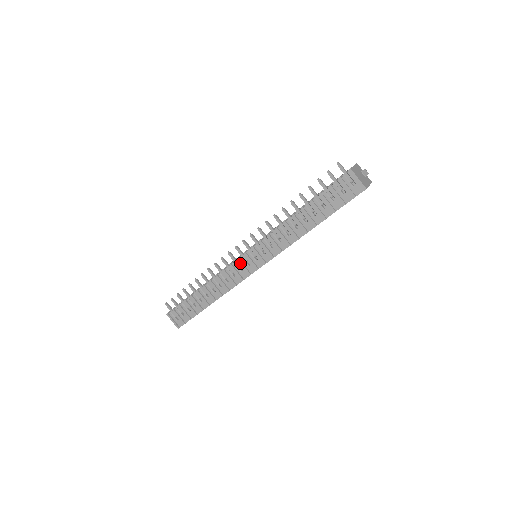
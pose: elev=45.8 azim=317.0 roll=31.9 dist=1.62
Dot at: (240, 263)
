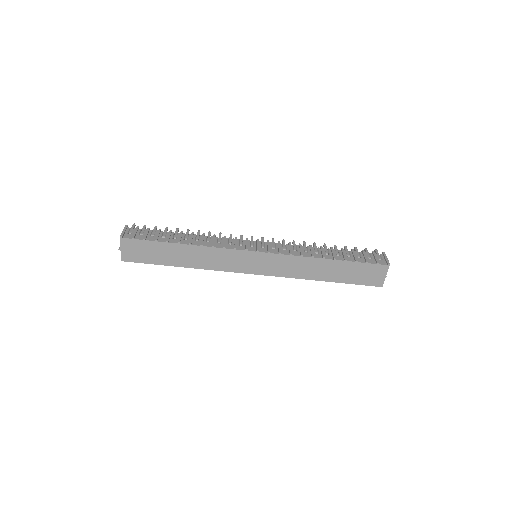
Dot at: (246, 241)
